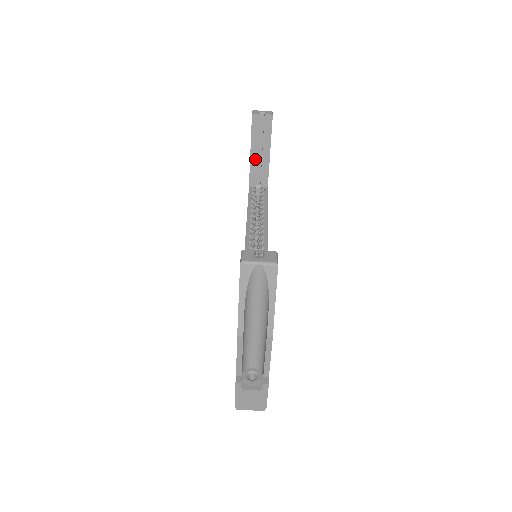
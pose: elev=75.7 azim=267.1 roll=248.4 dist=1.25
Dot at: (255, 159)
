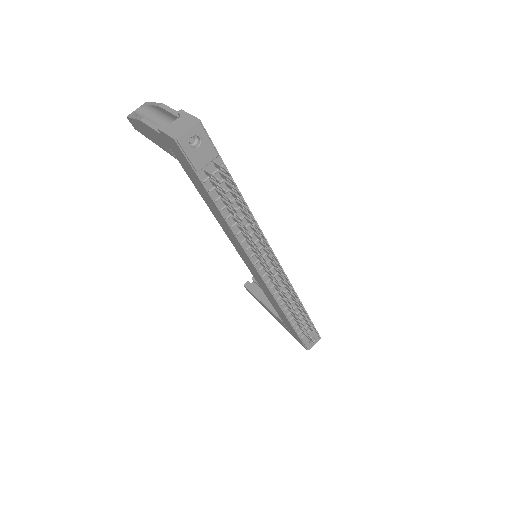
Dot at: (270, 304)
